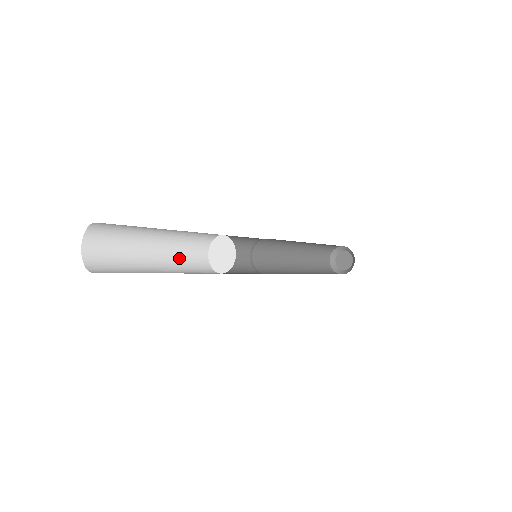
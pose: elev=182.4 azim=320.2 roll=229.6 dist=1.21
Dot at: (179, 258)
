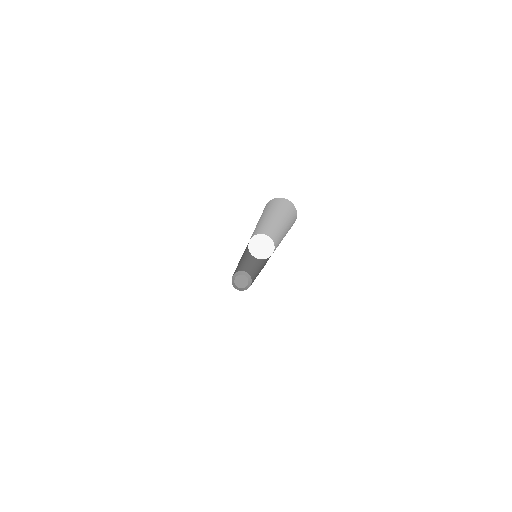
Dot at: occluded
